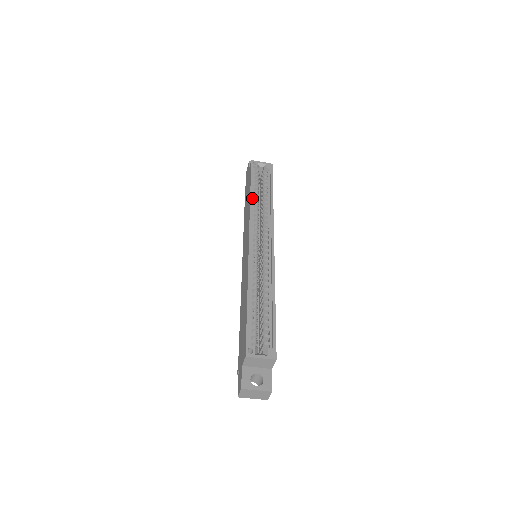
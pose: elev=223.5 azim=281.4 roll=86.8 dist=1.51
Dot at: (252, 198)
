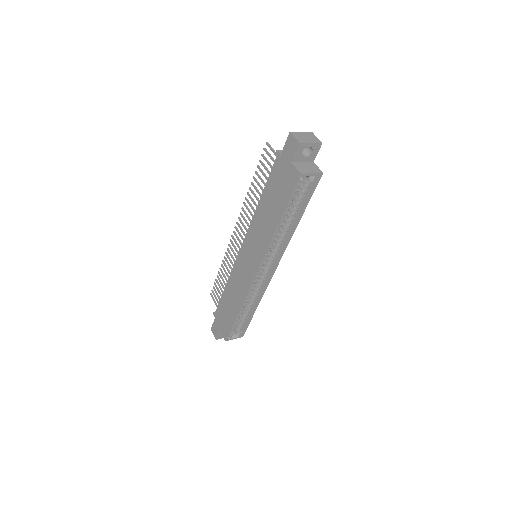
Dot at: (277, 229)
